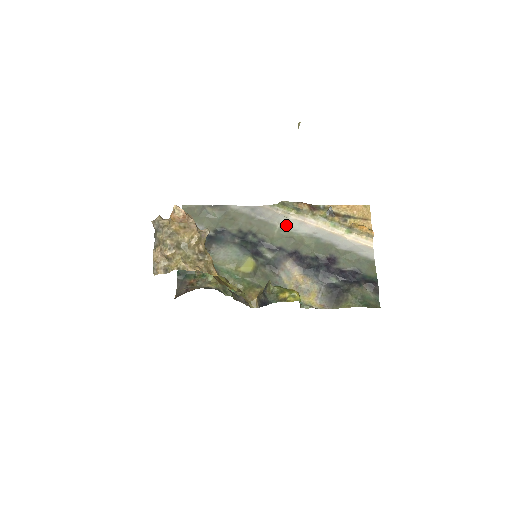
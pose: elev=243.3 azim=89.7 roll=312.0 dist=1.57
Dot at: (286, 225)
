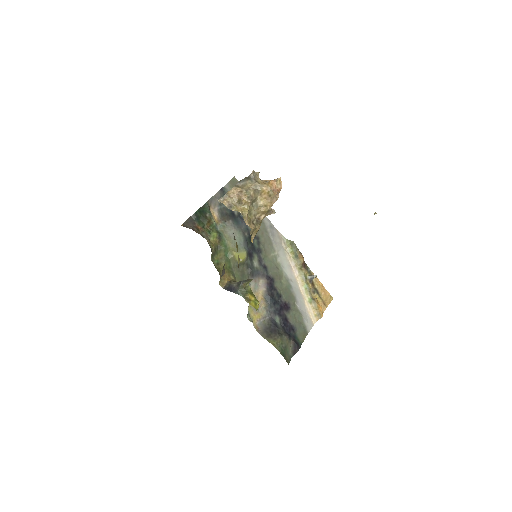
Dot at: (281, 257)
